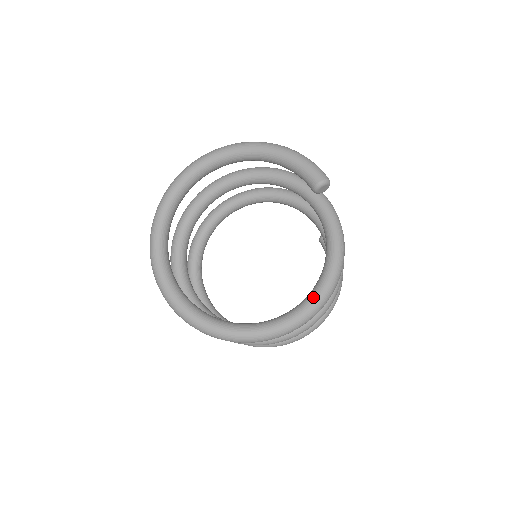
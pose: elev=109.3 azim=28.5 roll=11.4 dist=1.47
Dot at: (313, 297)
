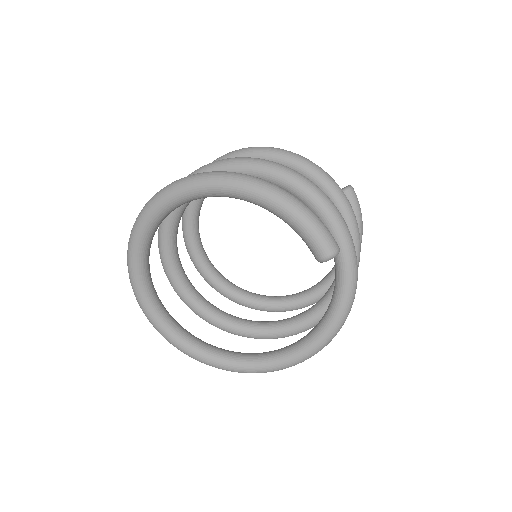
Dot at: (316, 340)
